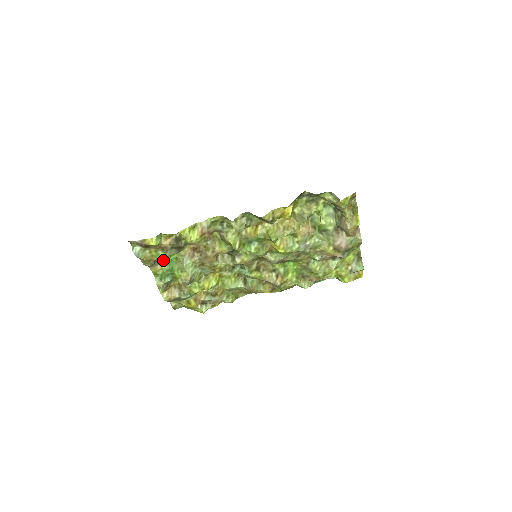
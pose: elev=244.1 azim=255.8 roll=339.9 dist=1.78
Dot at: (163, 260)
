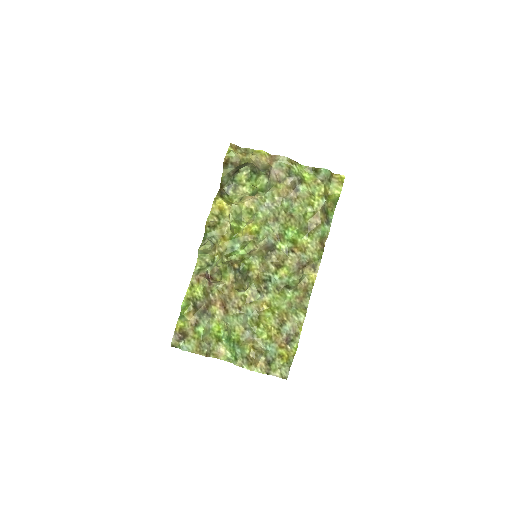
Dot at: (218, 341)
